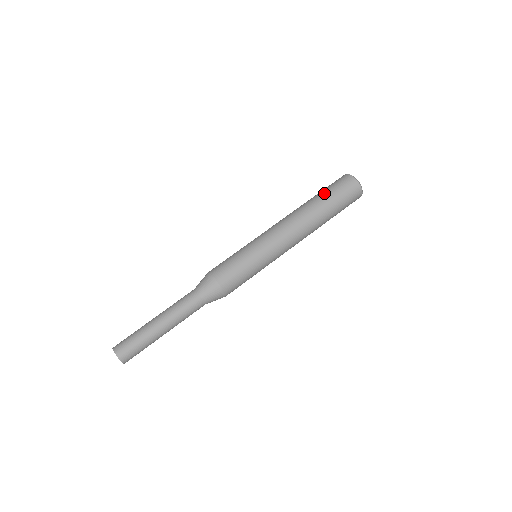
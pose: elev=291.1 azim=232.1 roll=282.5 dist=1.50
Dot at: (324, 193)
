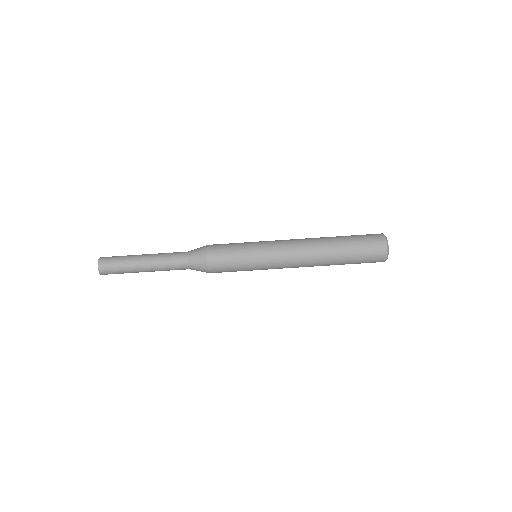
Dot at: (350, 241)
